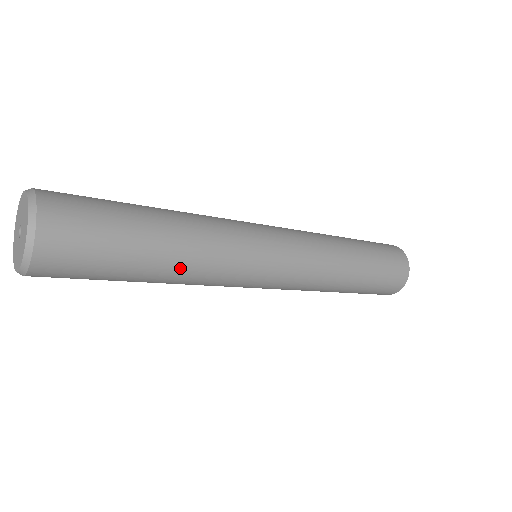
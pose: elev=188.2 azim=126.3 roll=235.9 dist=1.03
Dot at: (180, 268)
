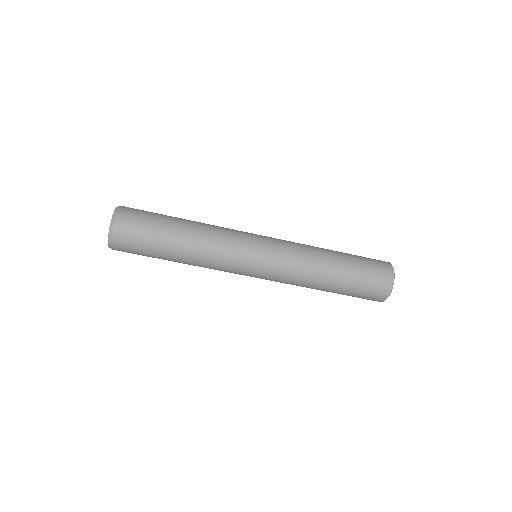
Dot at: (195, 236)
